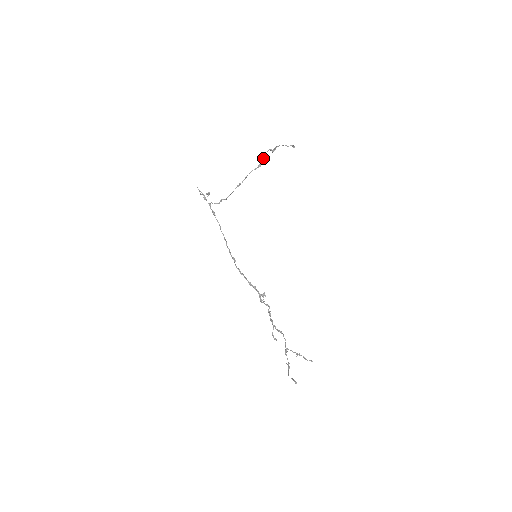
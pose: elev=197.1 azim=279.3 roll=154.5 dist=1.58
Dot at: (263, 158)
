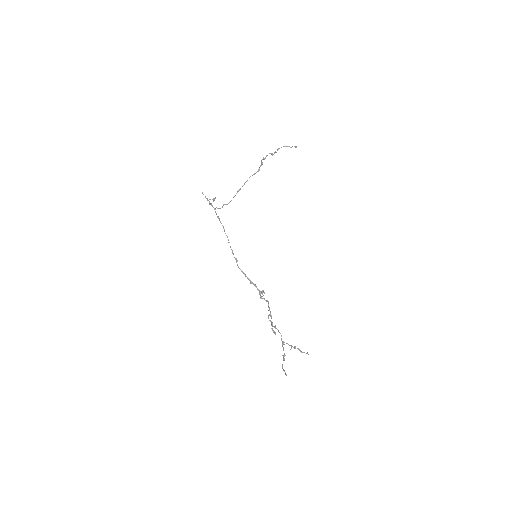
Dot at: (262, 163)
